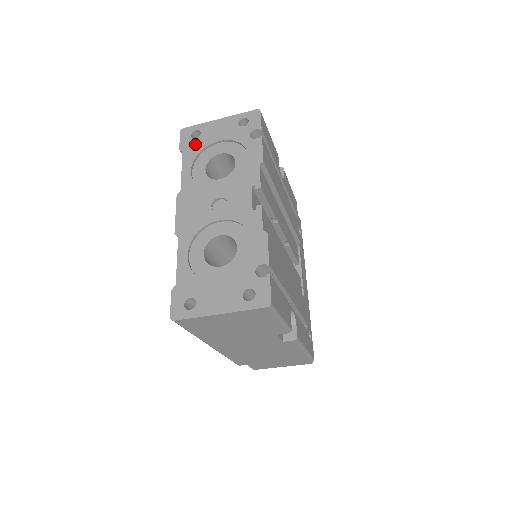
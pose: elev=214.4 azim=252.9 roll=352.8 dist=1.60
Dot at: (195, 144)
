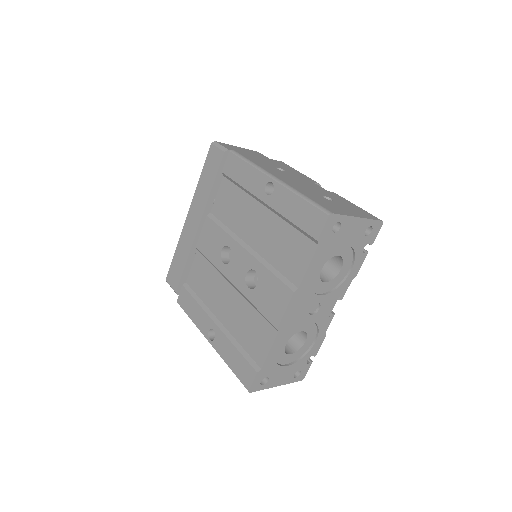
Dot at: (331, 240)
